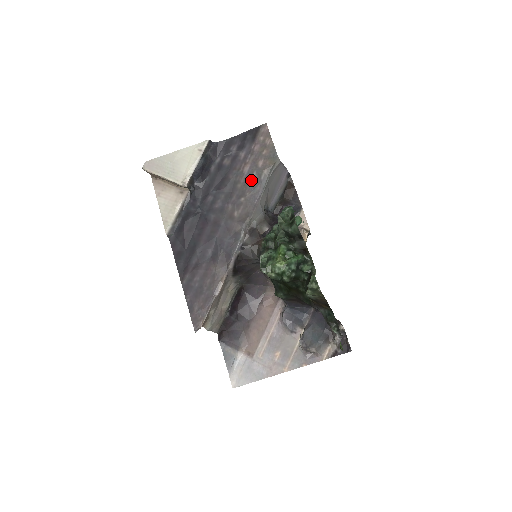
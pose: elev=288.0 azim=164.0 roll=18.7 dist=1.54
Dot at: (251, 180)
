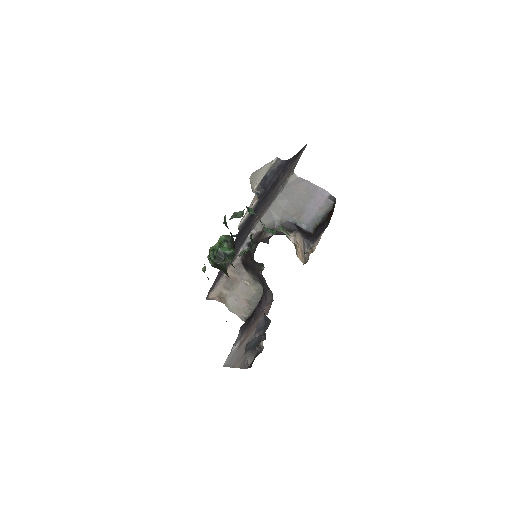
Dot at: (276, 191)
